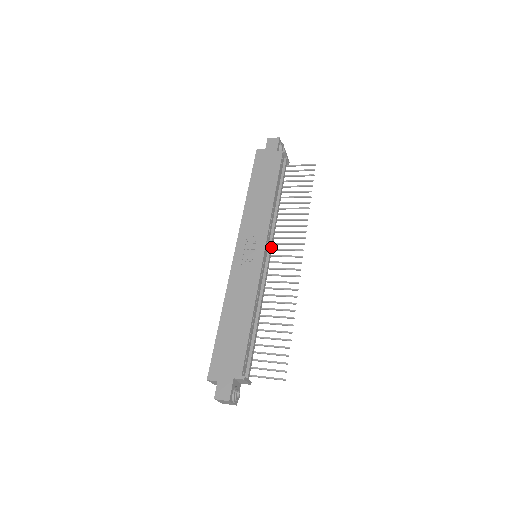
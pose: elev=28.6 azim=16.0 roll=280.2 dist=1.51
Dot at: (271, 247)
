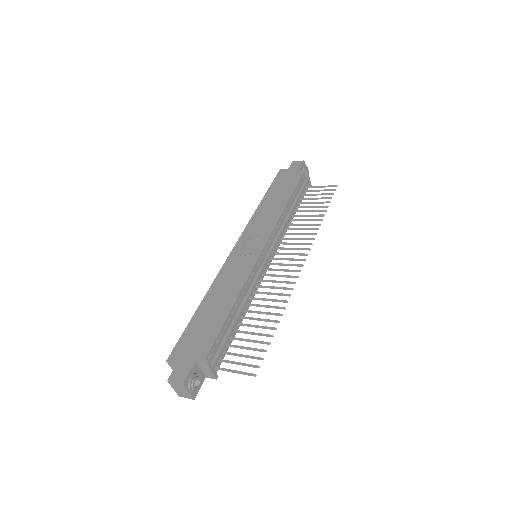
Dot at: (273, 248)
